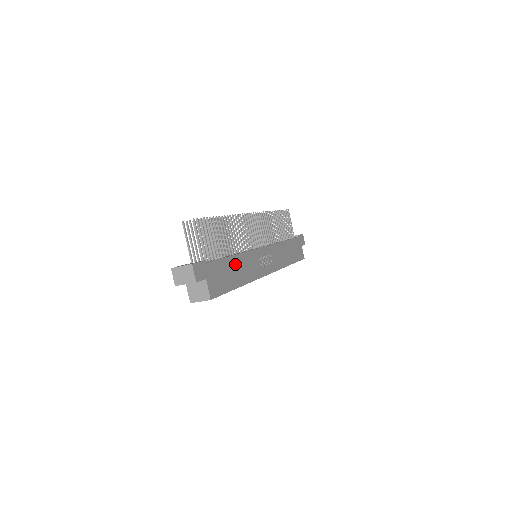
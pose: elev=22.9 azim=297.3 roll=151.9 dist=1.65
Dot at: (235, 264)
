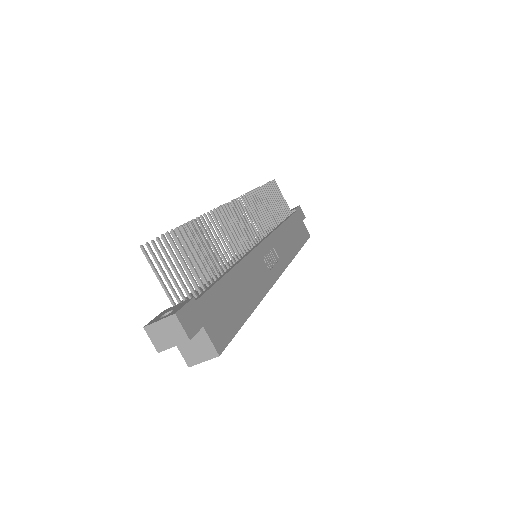
Dot at: (236, 282)
